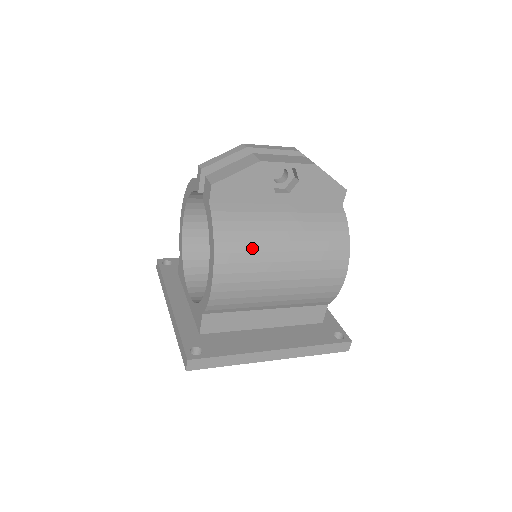
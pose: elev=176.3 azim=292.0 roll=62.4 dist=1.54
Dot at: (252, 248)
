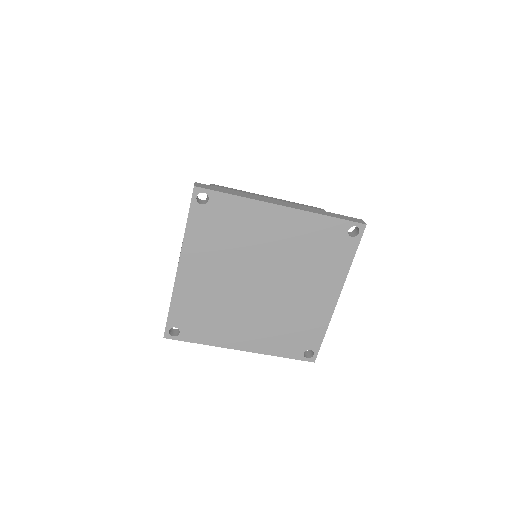
Dot at: occluded
